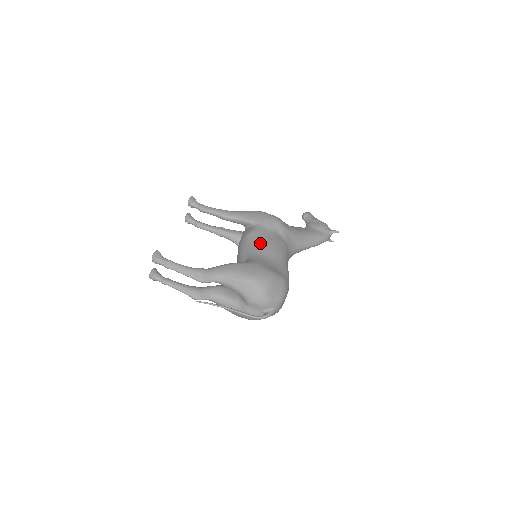
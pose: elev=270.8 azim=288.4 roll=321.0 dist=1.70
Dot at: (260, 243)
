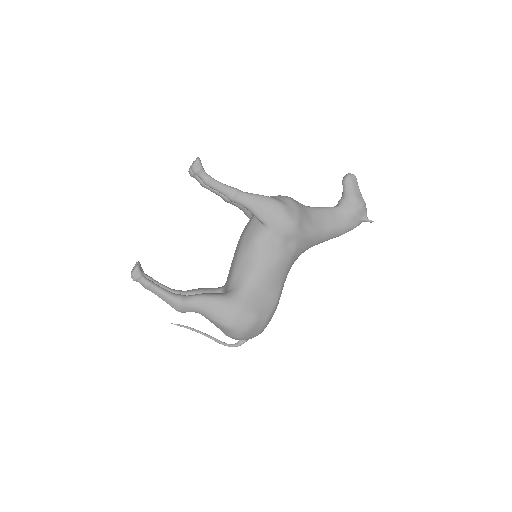
Dot at: (258, 265)
